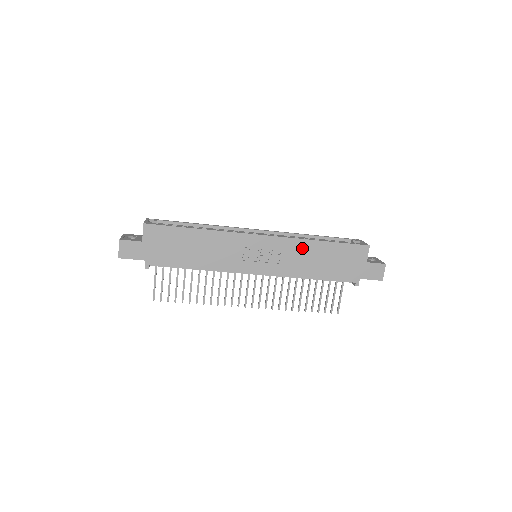
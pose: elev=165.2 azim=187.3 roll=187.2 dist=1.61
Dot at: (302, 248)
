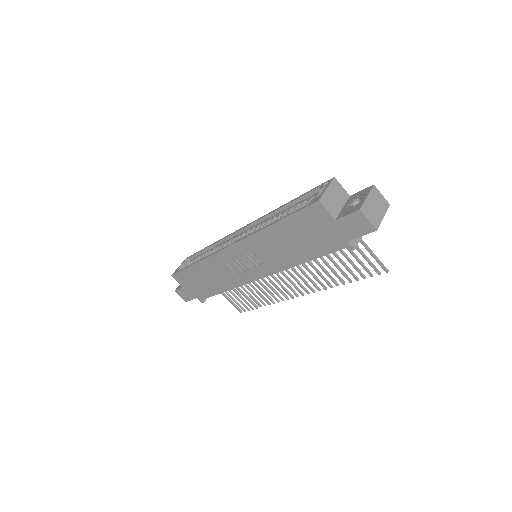
Dot at: (265, 240)
